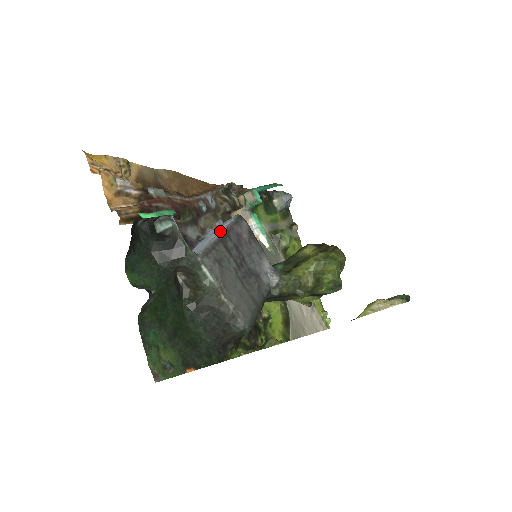
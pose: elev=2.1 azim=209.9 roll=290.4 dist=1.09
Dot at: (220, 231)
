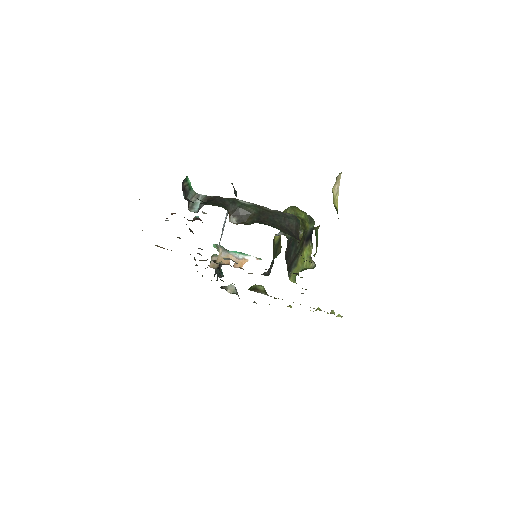
Dot at: (225, 217)
